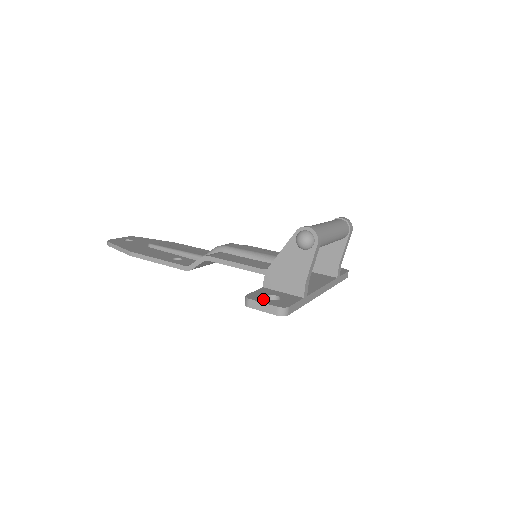
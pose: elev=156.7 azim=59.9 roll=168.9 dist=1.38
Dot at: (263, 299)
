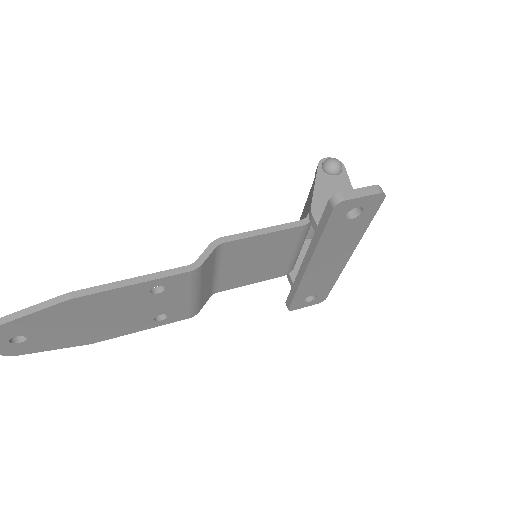
Dot at: occluded
